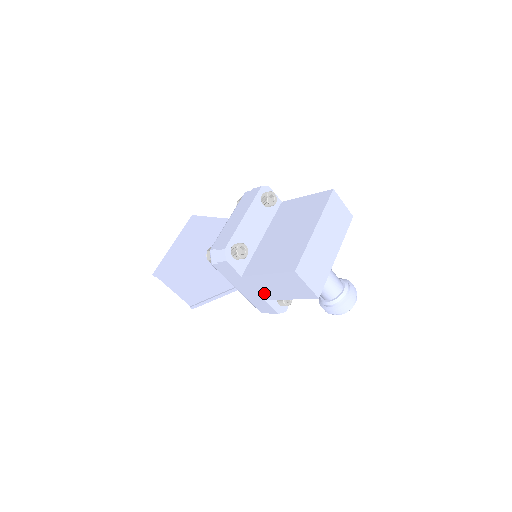
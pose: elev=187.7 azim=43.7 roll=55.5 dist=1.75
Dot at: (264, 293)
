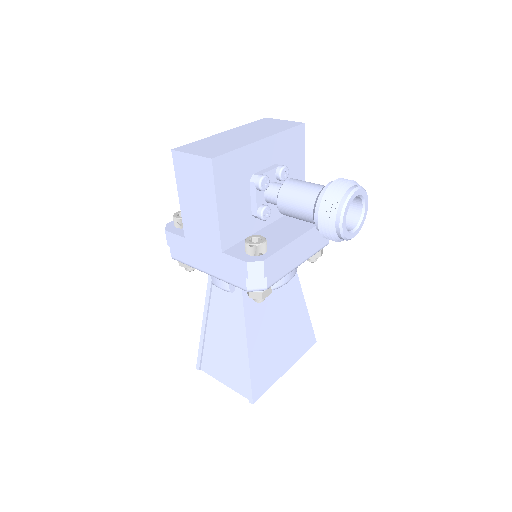
Dot at: (209, 238)
